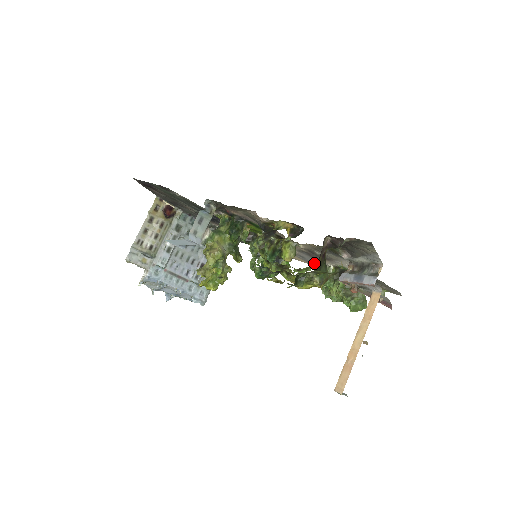
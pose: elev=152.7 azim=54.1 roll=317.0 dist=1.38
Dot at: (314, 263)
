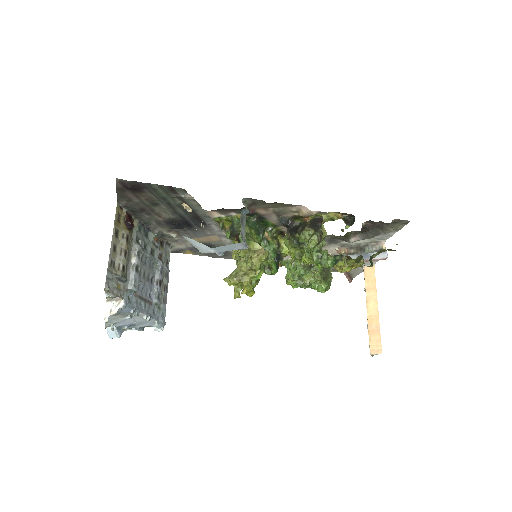
Dot at: occluded
